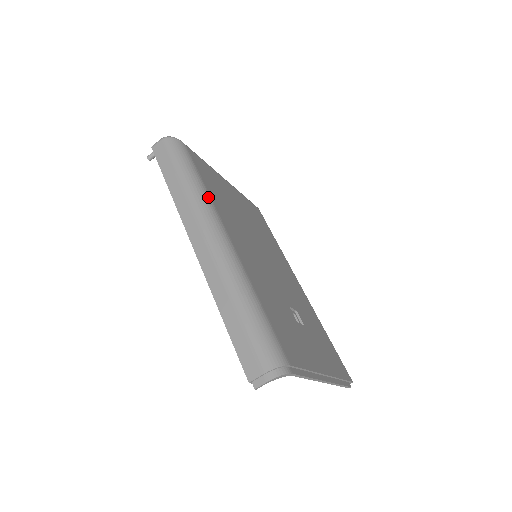
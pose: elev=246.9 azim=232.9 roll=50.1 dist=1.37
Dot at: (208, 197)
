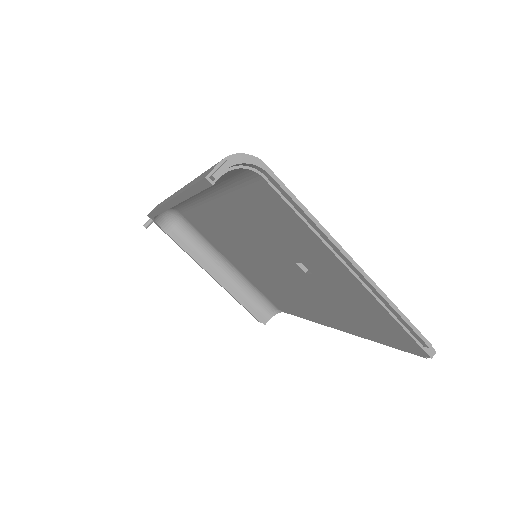
Dot at: occluded
